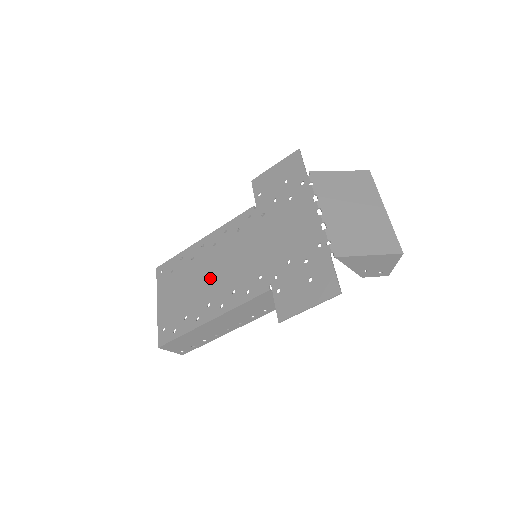
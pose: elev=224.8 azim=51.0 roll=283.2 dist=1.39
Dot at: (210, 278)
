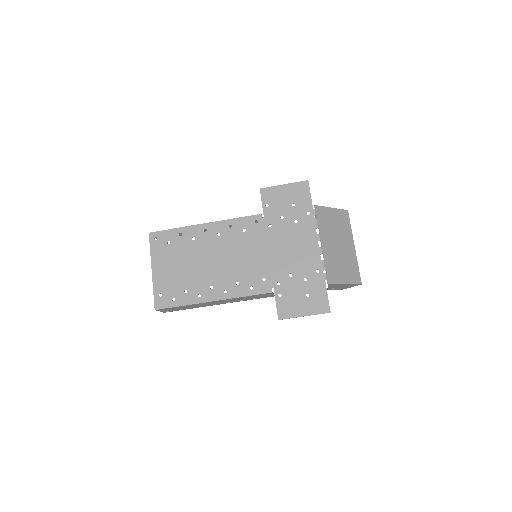
Dot at: (214, 264)
